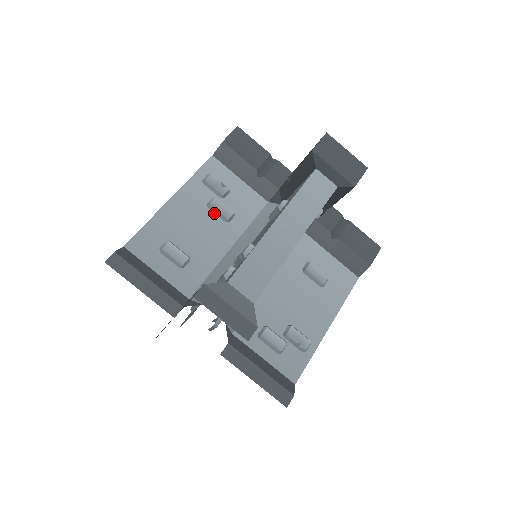
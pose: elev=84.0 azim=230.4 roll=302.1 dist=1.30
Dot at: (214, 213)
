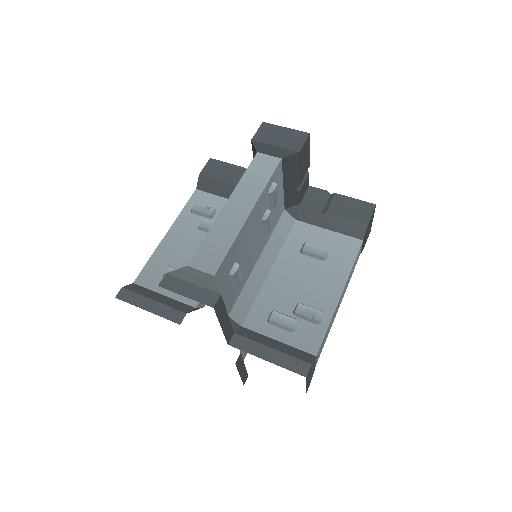
Dot at: (206, 232)
